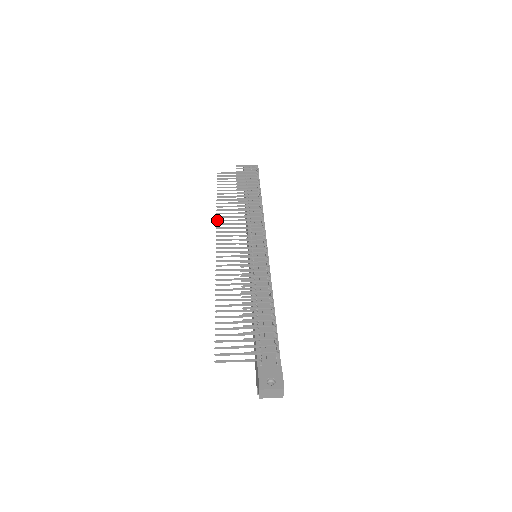
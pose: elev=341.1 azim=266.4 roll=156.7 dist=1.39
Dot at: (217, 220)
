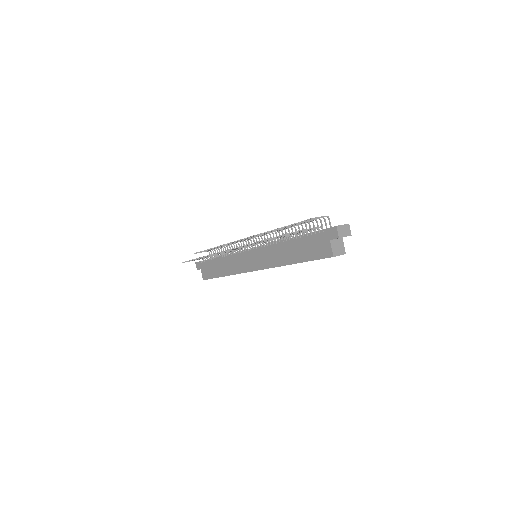
Dot at: (213, 254)
